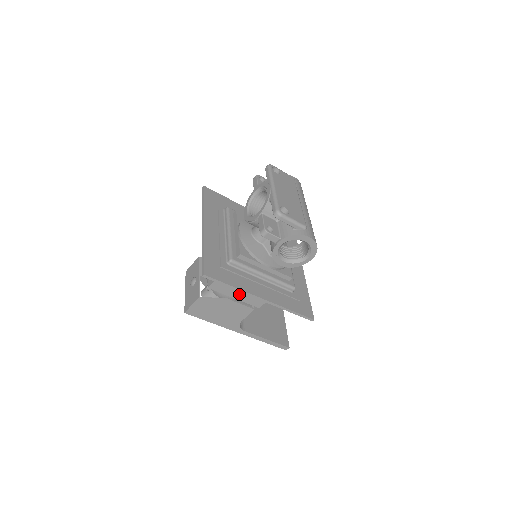
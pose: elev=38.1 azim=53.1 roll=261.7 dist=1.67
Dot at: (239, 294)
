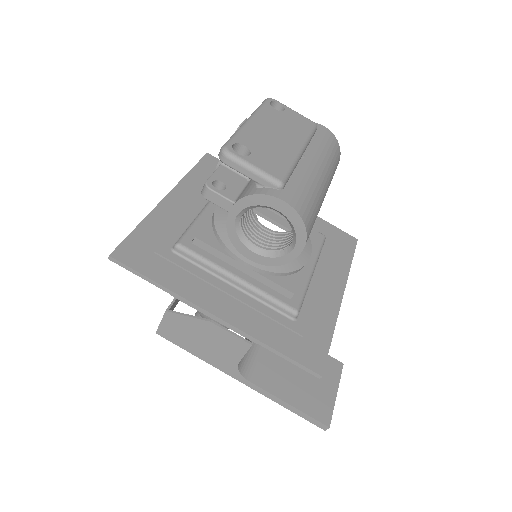
Dot at: occluded
